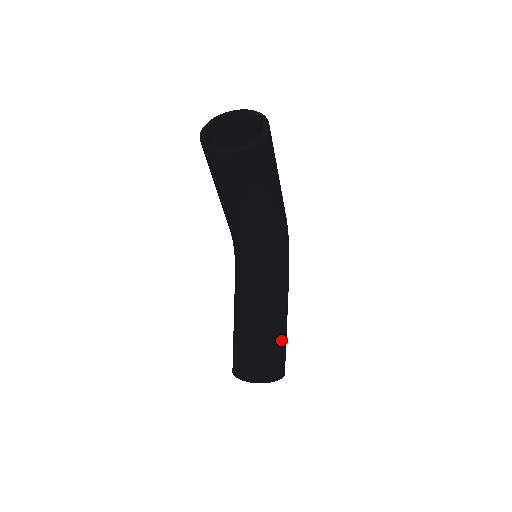
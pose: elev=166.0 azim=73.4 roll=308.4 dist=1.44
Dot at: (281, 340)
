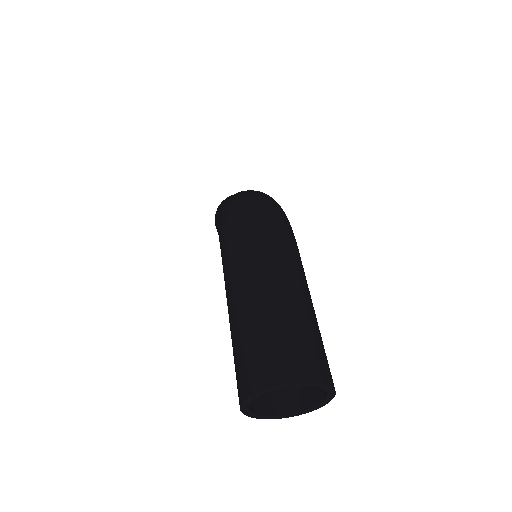
Dot at: occluded
